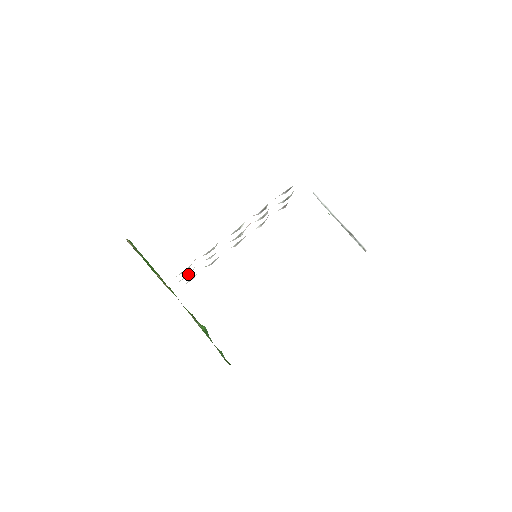
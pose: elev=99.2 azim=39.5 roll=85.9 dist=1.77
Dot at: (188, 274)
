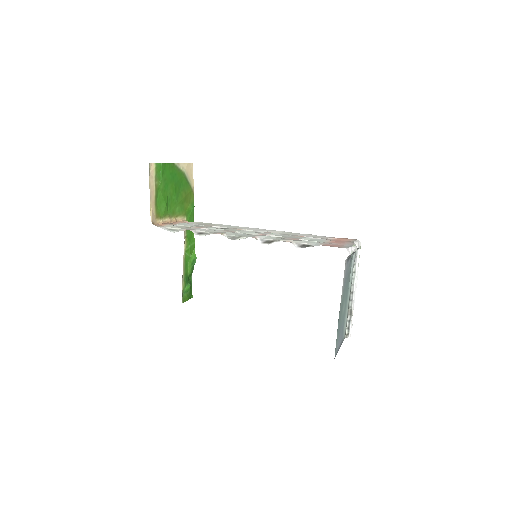
Dot at: (187, 226)
